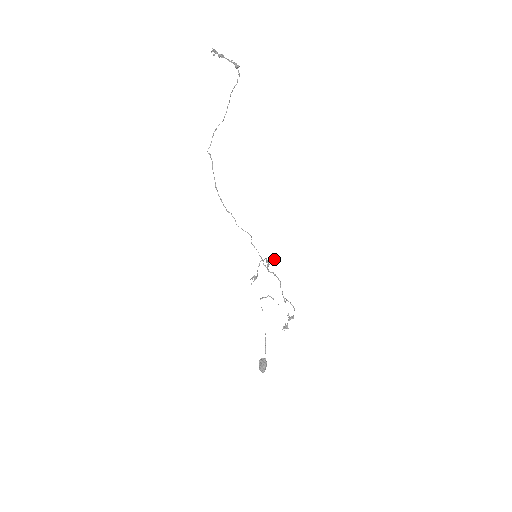
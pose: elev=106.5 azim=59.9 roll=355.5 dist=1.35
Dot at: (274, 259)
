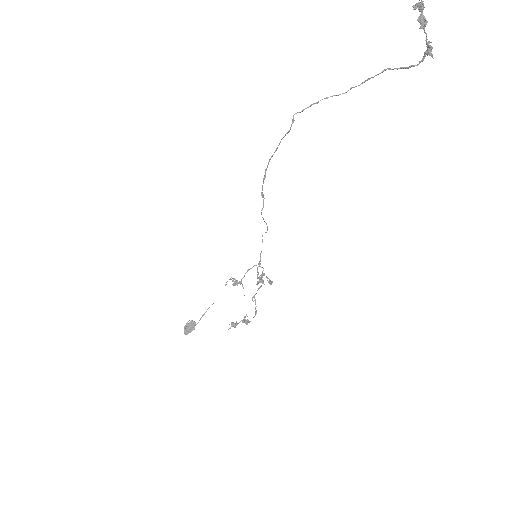
Dot at: (270, 283)
